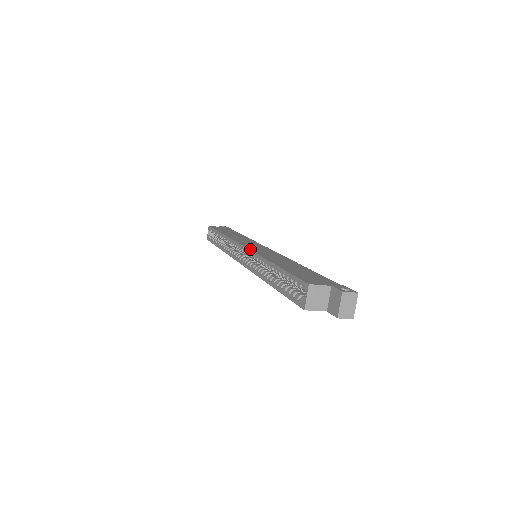
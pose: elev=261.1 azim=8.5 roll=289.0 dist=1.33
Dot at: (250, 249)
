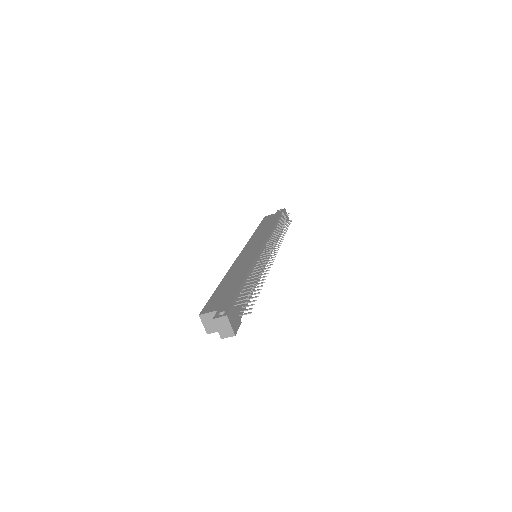
Dot at: (237, 258)
